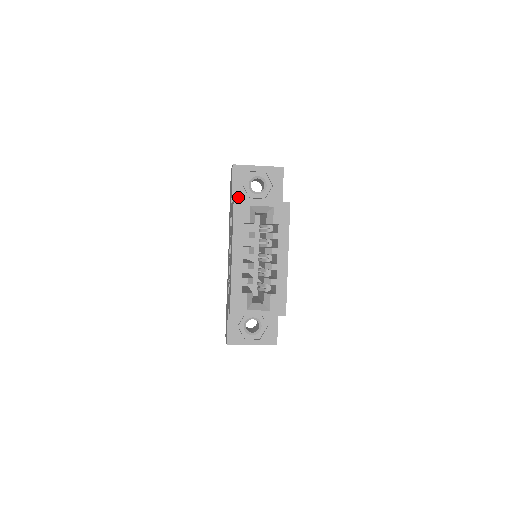
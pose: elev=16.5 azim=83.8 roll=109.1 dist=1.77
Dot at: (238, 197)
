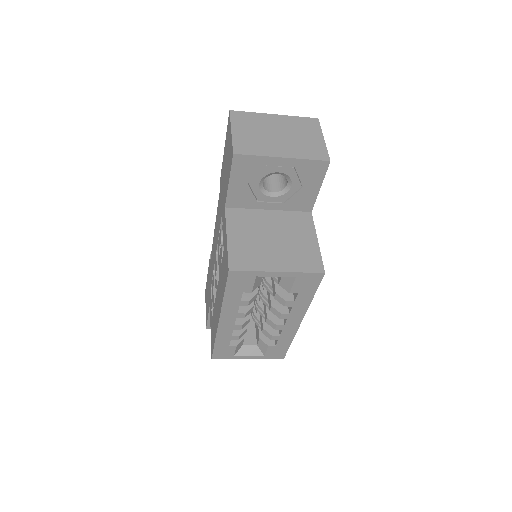
Dot at: (238, 200)
